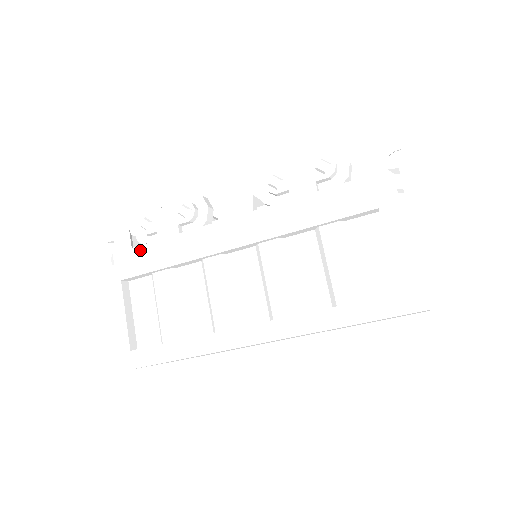
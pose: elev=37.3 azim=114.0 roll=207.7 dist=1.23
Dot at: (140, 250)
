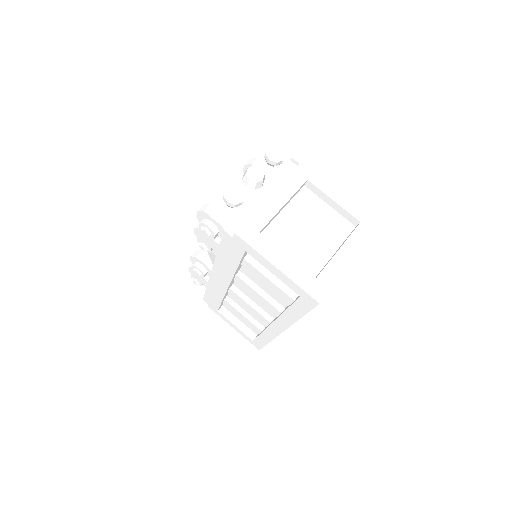
Dot at: (207, 296)
